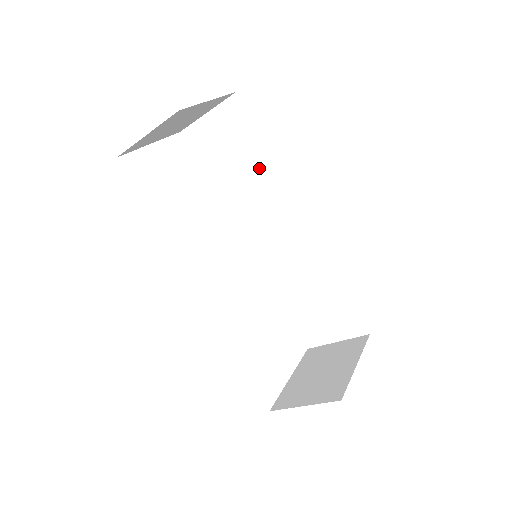
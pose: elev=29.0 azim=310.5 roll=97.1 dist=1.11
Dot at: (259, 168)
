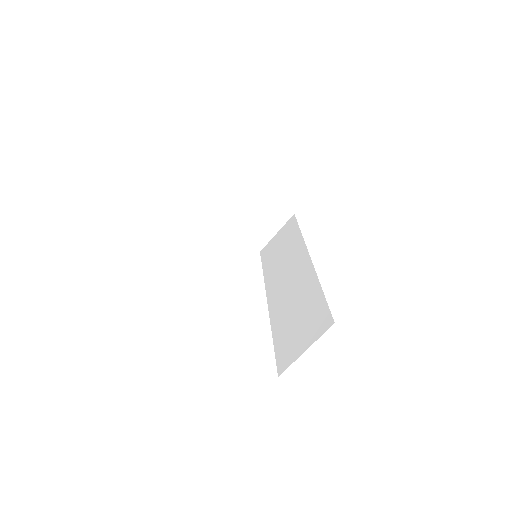
Dot at: (292, 243)
